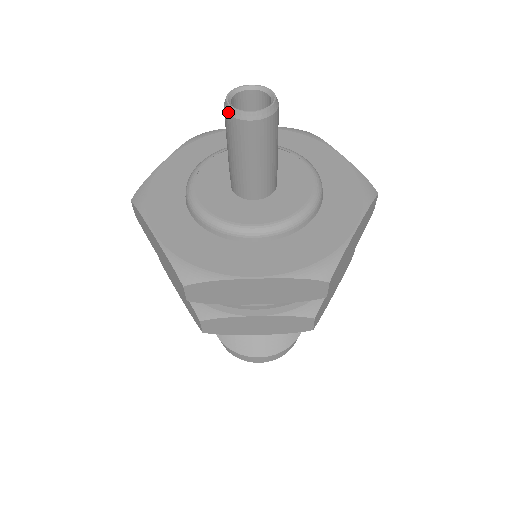
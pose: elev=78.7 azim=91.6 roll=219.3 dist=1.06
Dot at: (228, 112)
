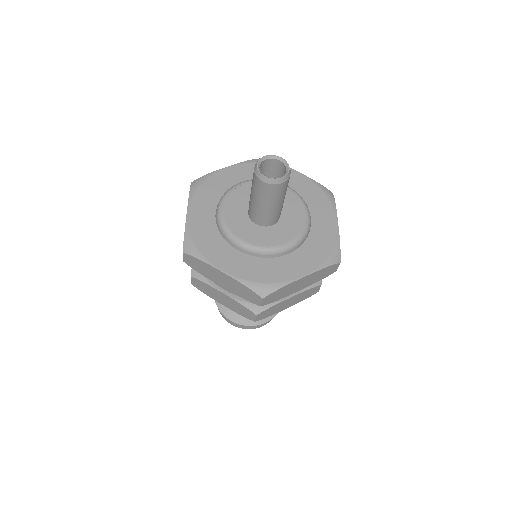
Dot at: (255, 169)
